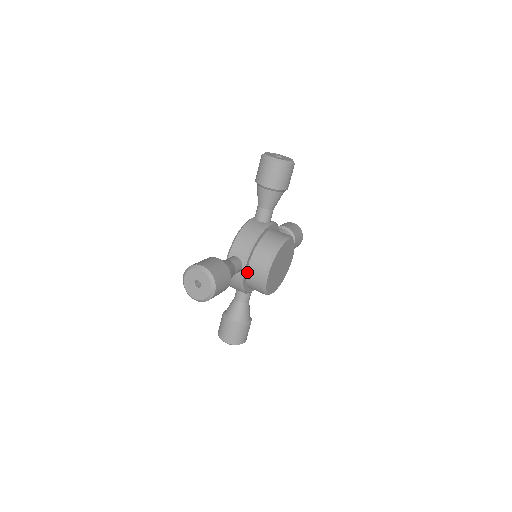
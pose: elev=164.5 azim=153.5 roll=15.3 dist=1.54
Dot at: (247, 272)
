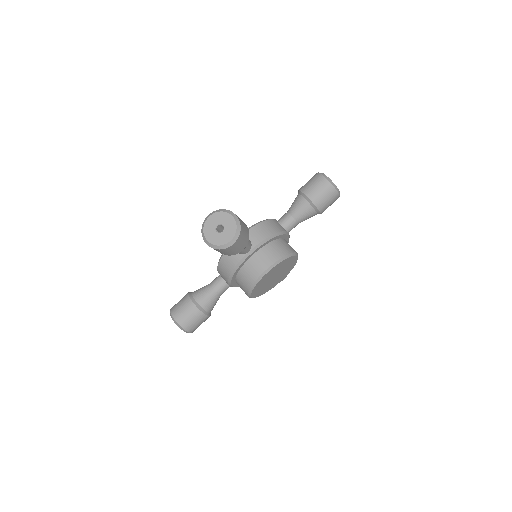
Dot at: (248, 260)
